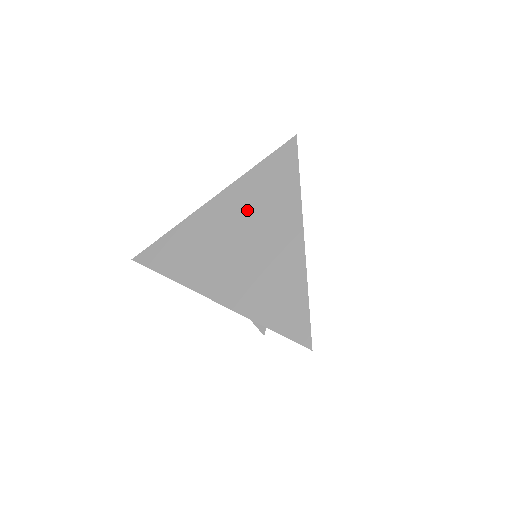
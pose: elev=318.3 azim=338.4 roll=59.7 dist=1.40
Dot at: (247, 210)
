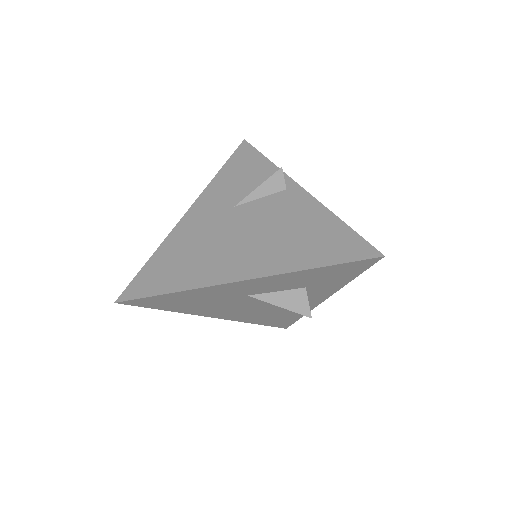
Dot at: (231, 200)
